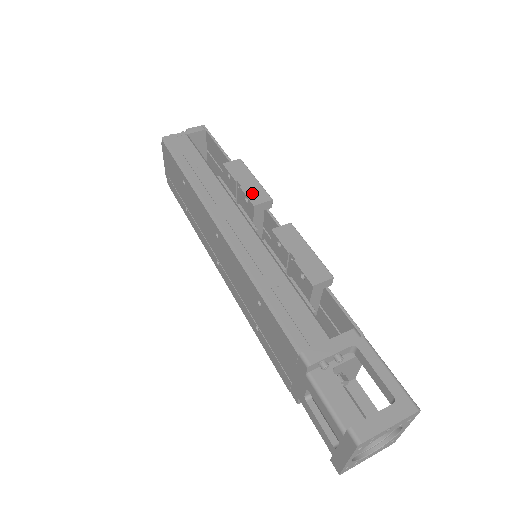
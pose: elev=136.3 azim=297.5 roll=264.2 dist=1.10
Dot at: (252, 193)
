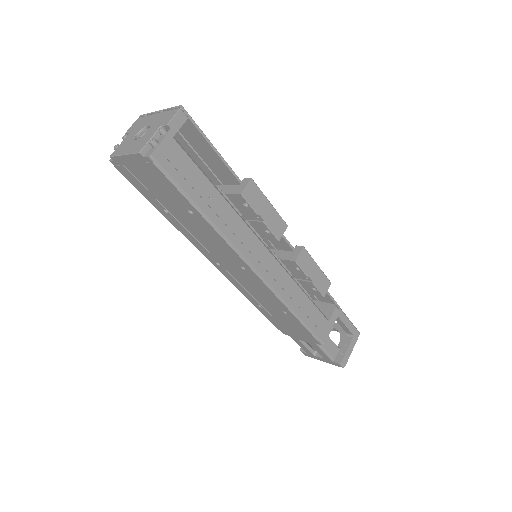
Dot at: (274, 226)
